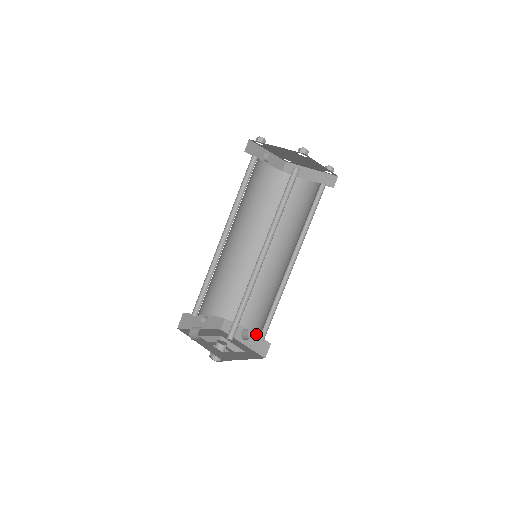
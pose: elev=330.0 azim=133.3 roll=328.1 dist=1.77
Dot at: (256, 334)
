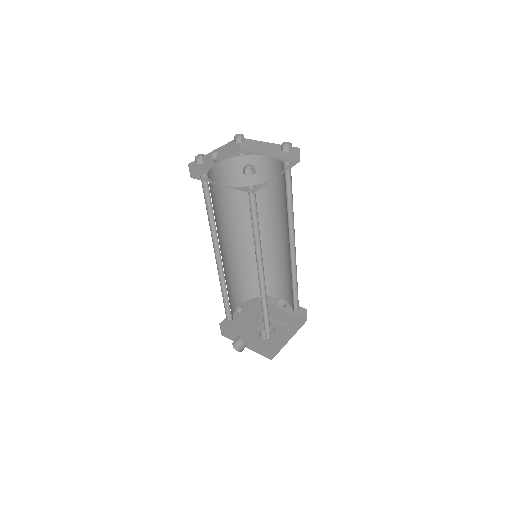
Dot at: (290, 305)
